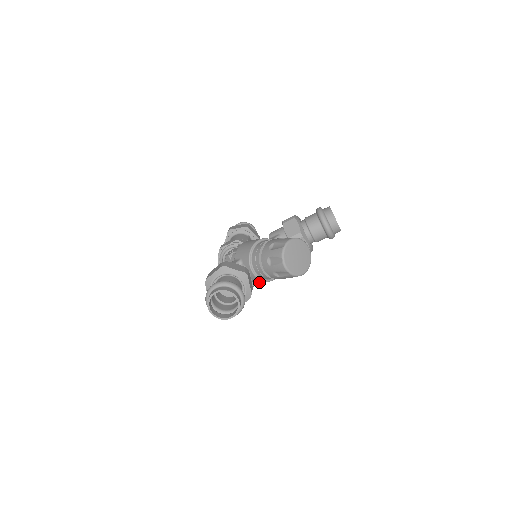
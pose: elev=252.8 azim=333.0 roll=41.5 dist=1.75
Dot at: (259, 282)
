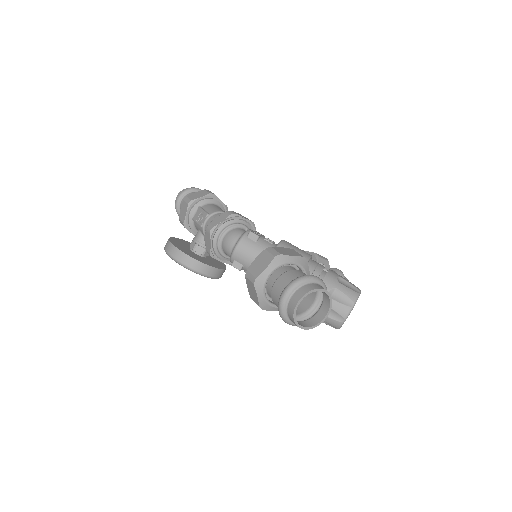
Dot at: (211, 276)
